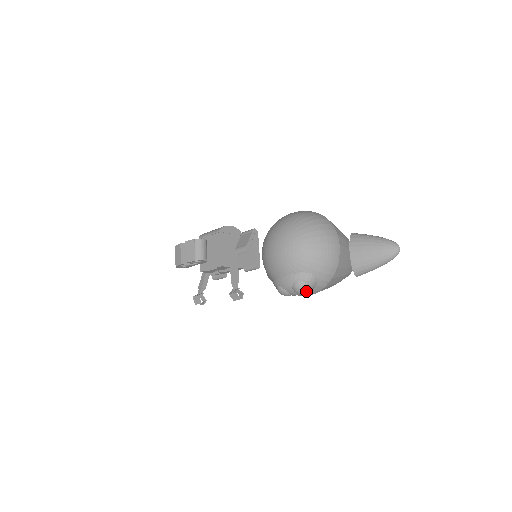
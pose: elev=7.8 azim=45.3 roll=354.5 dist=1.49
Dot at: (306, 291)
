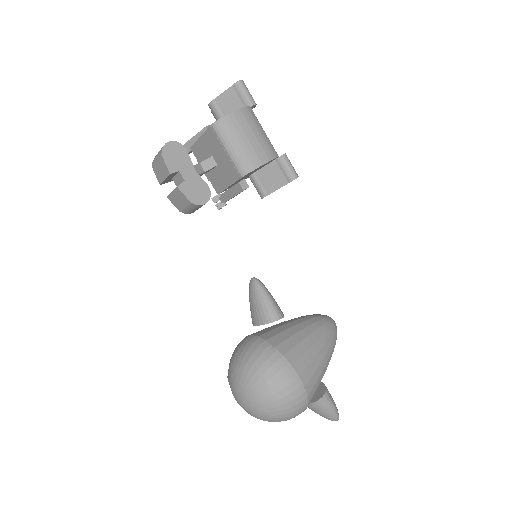
Dot at: occluded
